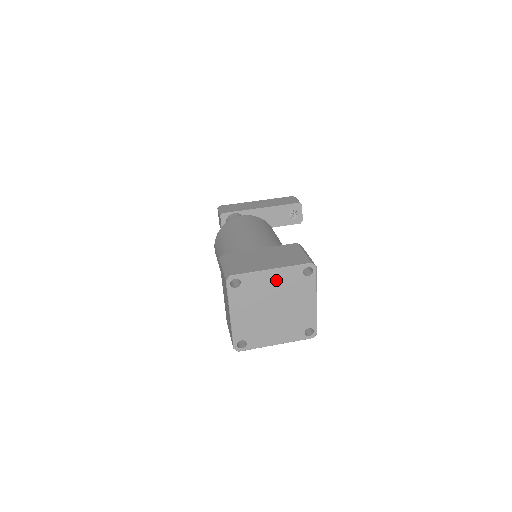
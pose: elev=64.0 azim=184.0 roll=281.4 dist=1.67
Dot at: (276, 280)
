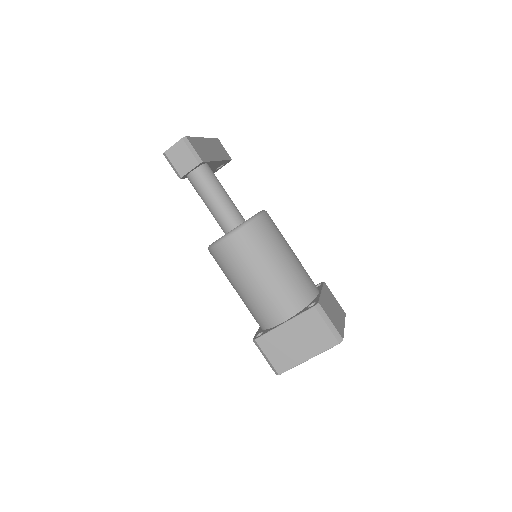
Dot at: occluded
